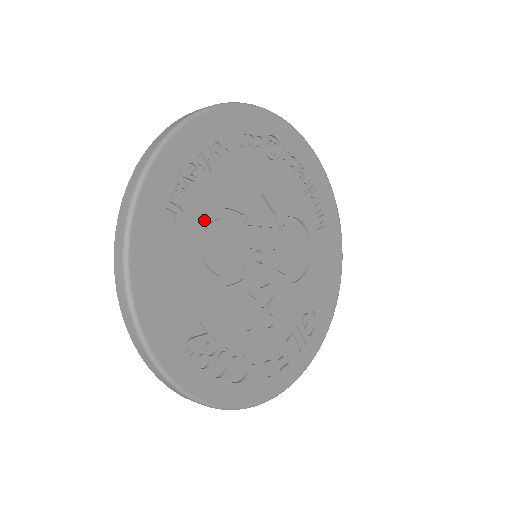
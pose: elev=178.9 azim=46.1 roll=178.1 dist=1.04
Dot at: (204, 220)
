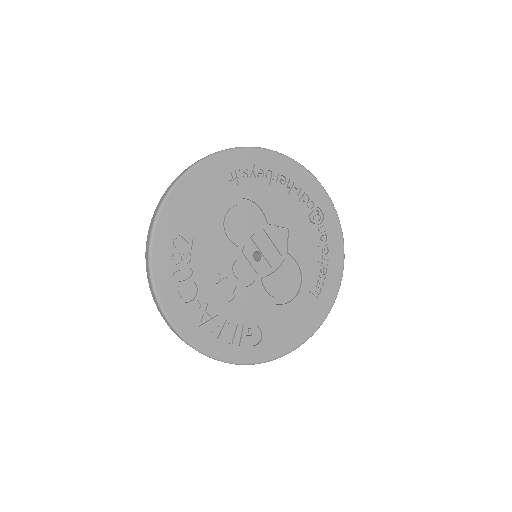
Dot at: (244, 201)
